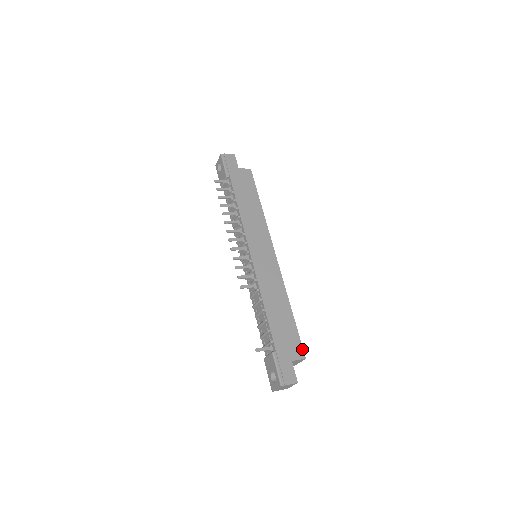
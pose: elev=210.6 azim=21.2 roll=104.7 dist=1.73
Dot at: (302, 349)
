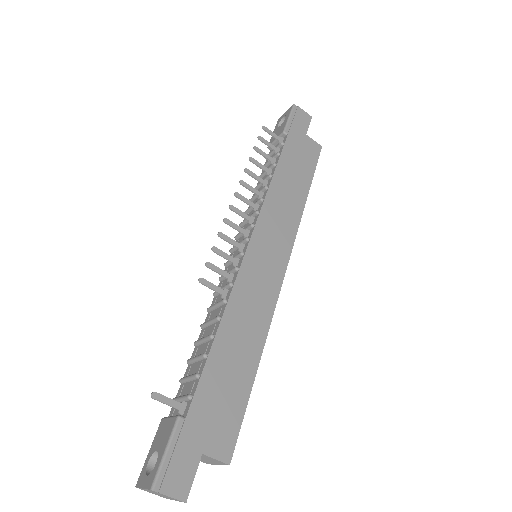
Dot at: (234, 443)
